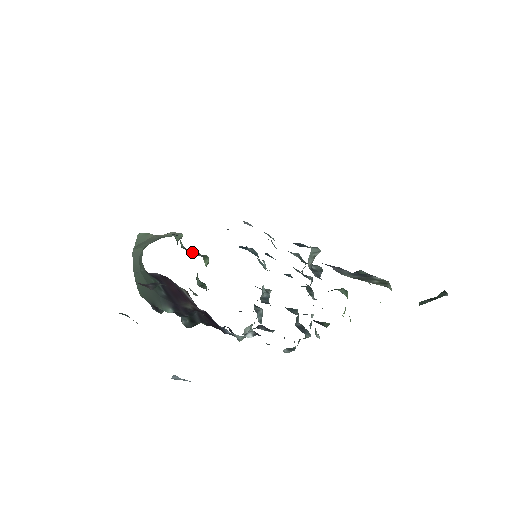
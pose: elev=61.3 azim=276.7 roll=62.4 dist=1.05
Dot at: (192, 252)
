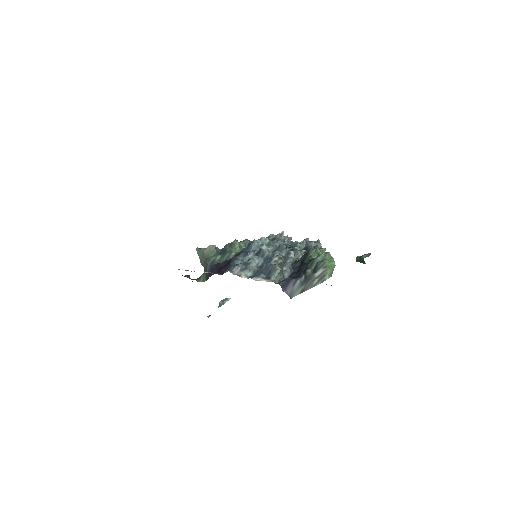
Dot at: (226, 258)
